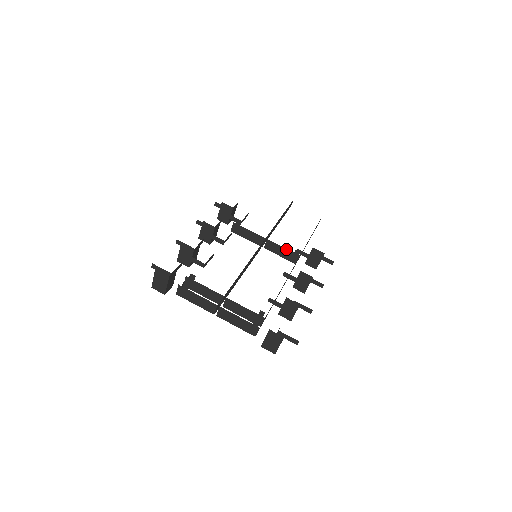
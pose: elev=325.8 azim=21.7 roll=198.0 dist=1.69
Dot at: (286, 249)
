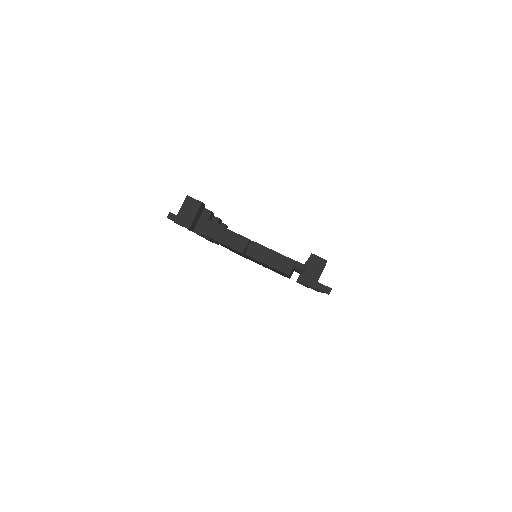
Dot at: occluded
